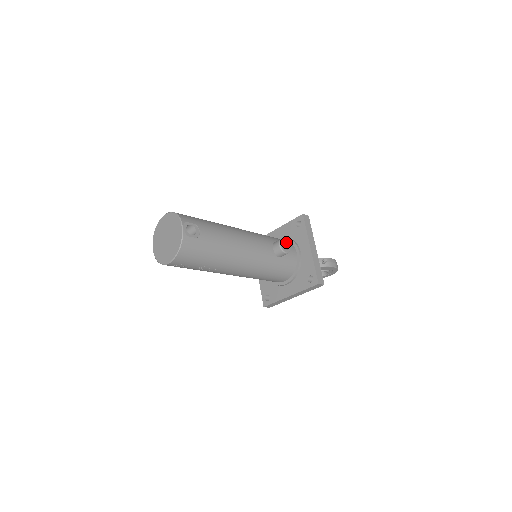
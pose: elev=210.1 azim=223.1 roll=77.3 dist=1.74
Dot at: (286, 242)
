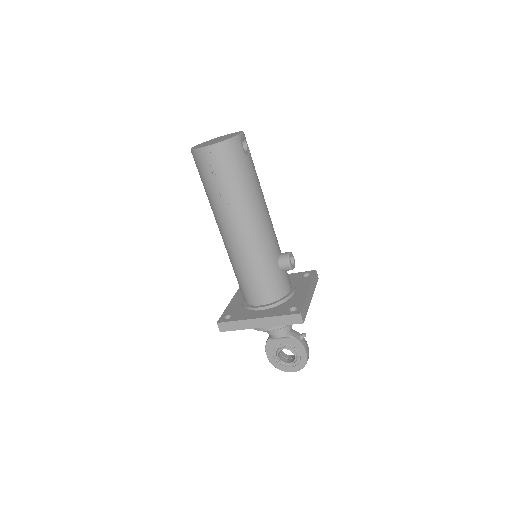
Dot at: (294, 261)
